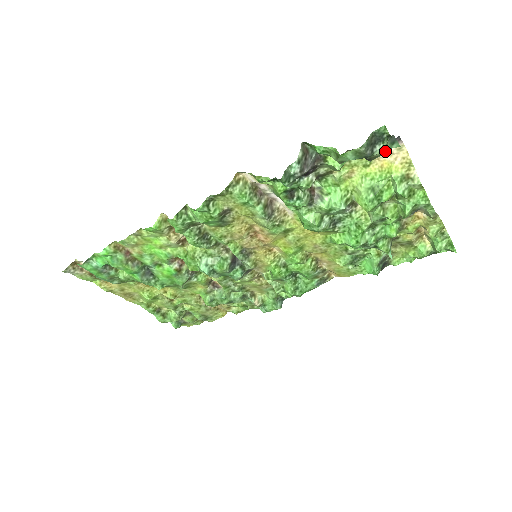
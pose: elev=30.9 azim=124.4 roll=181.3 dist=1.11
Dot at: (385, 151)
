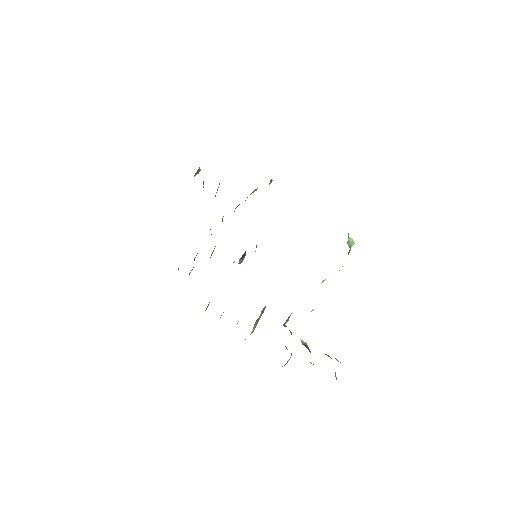
Dot at: occluded
